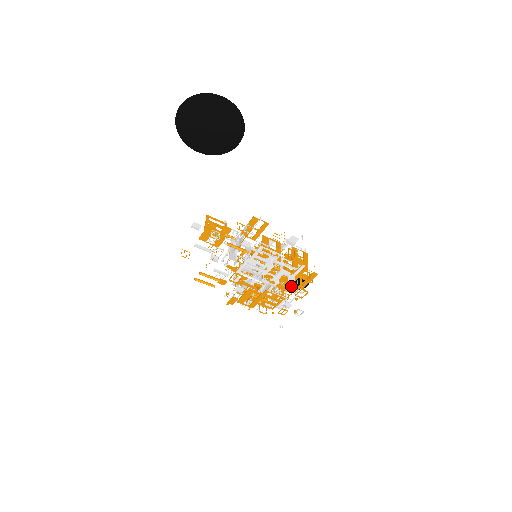
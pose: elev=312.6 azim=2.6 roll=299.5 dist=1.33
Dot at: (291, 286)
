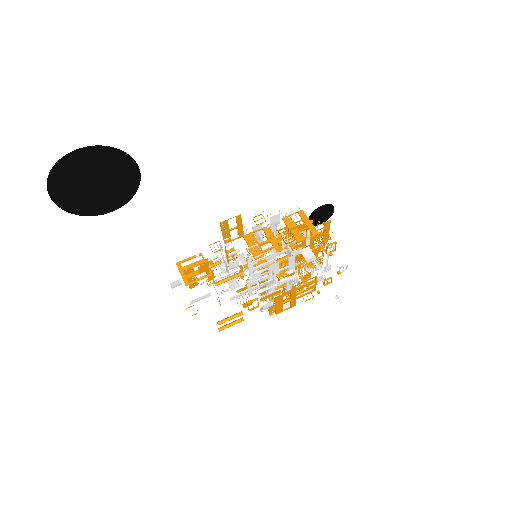
Dot at: (314, 253)
